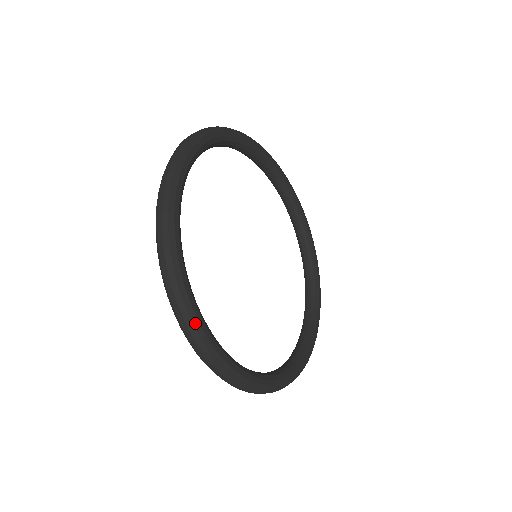
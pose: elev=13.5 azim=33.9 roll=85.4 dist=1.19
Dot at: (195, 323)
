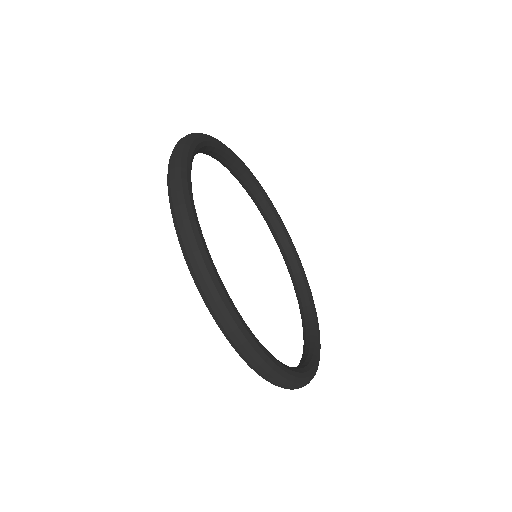
Dot at: (184, 178)
